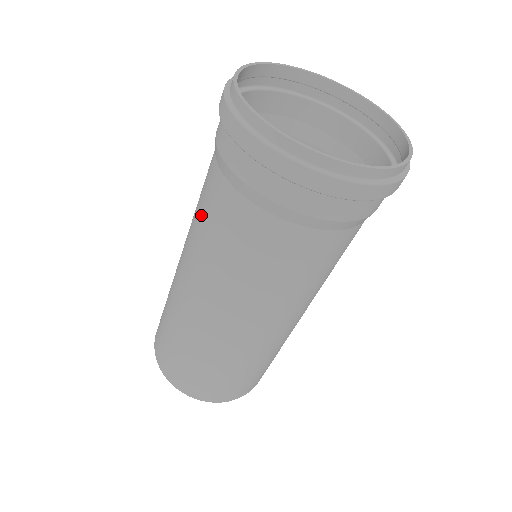
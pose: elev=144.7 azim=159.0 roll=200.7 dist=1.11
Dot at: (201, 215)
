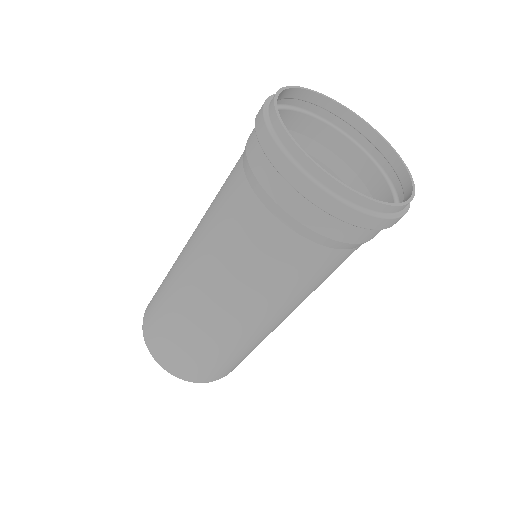
Dot at: occluded
